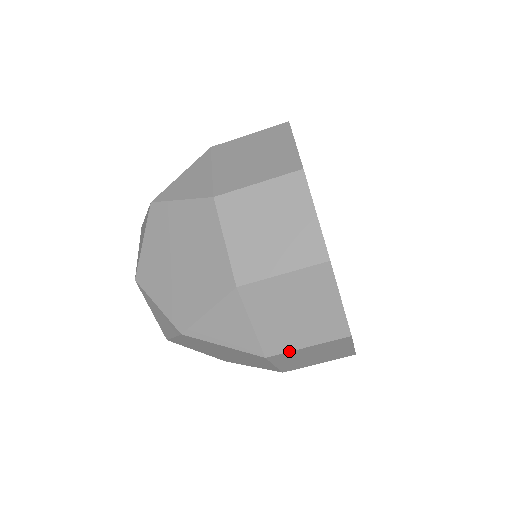
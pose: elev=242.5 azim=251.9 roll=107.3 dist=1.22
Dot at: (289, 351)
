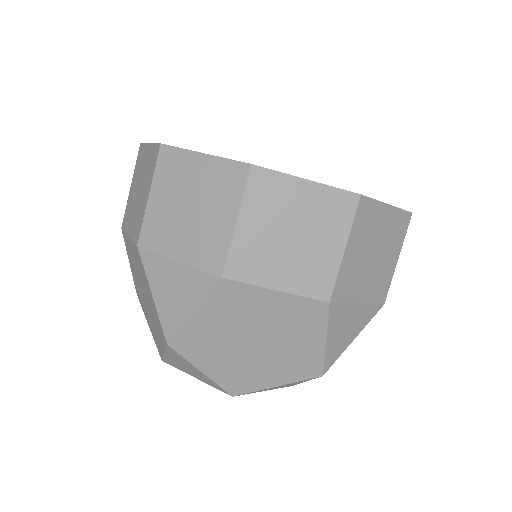
Dot at: (229, 246)
